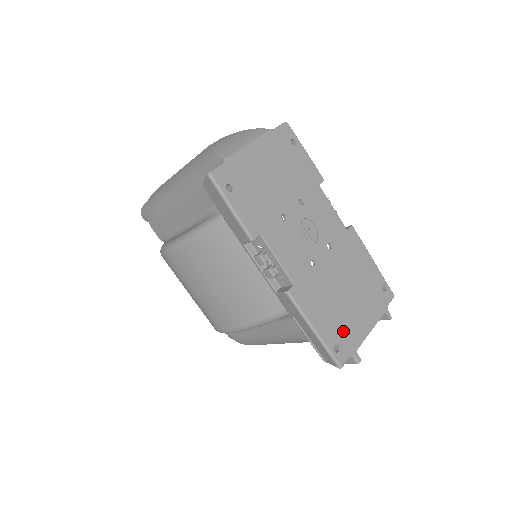
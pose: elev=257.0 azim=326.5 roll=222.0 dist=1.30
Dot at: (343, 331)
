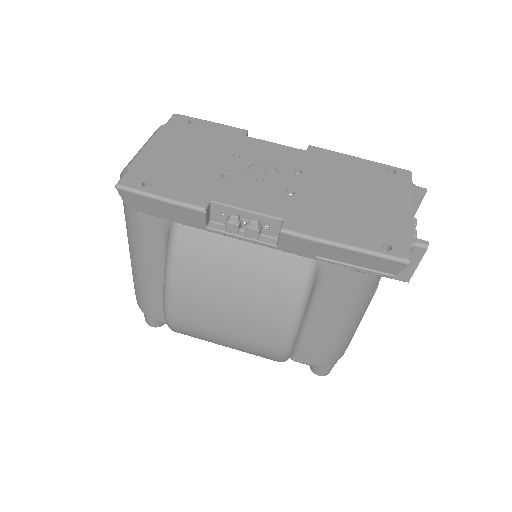
Dot at: (379, 228)
